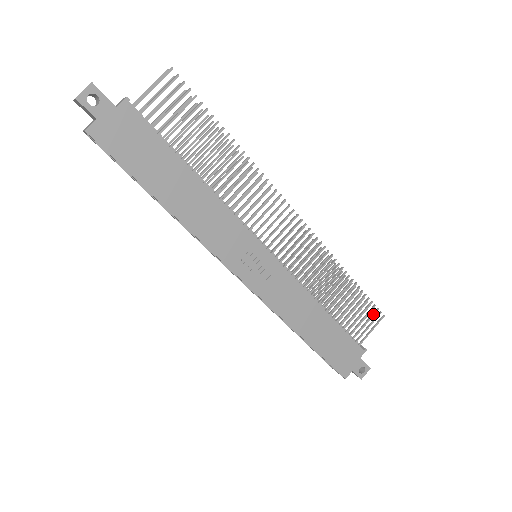
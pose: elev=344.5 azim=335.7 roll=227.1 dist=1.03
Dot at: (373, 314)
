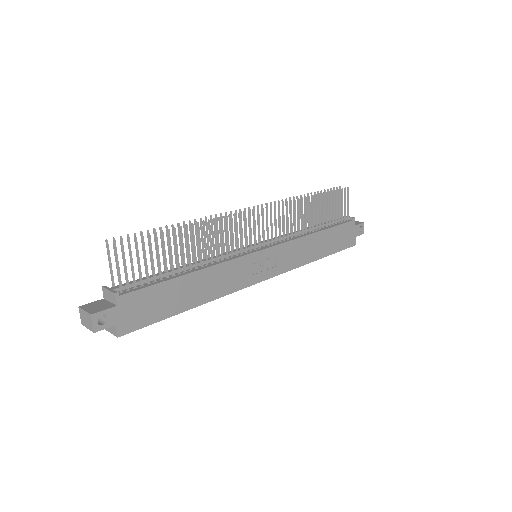
Dot at: (342, 195)
